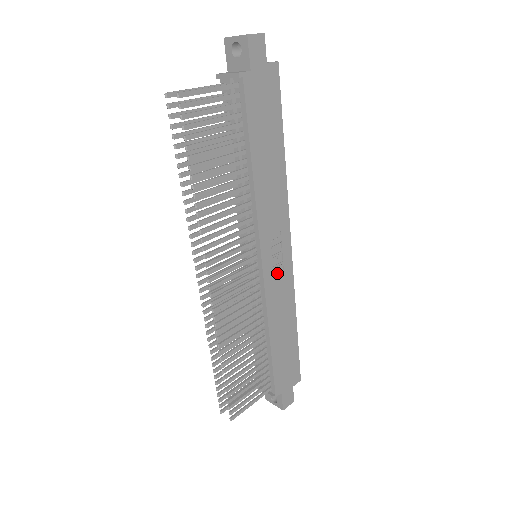
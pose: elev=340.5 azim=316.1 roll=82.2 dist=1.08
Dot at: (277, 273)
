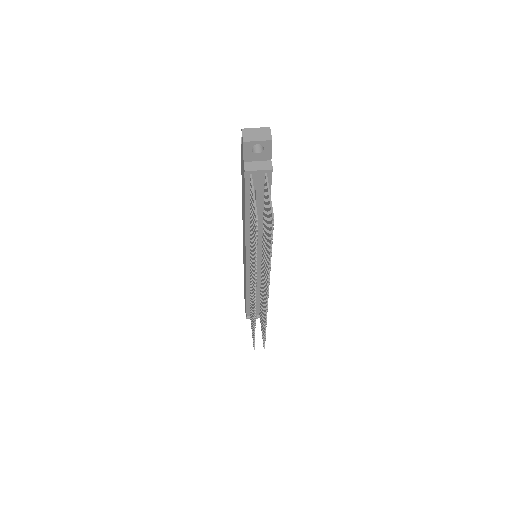
Dot at: occluded
